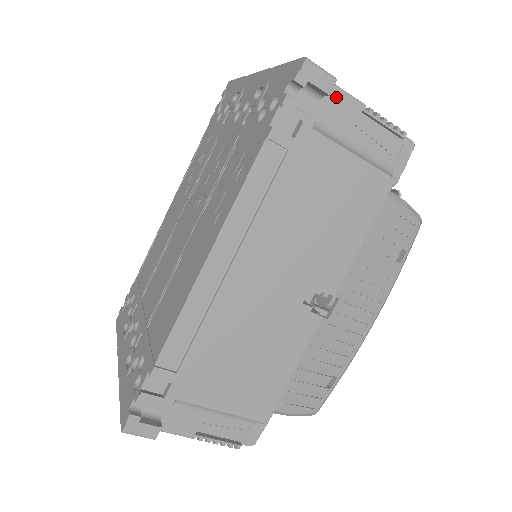
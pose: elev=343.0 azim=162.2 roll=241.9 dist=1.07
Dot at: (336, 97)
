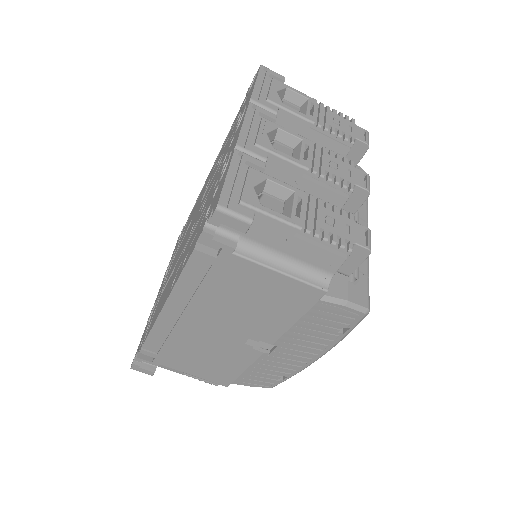
Dot at: (265, 222)
